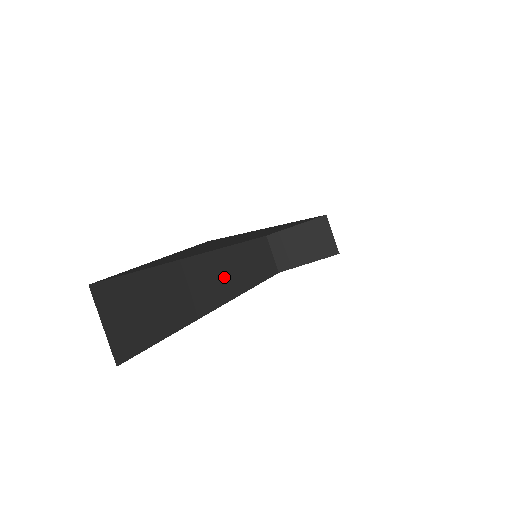
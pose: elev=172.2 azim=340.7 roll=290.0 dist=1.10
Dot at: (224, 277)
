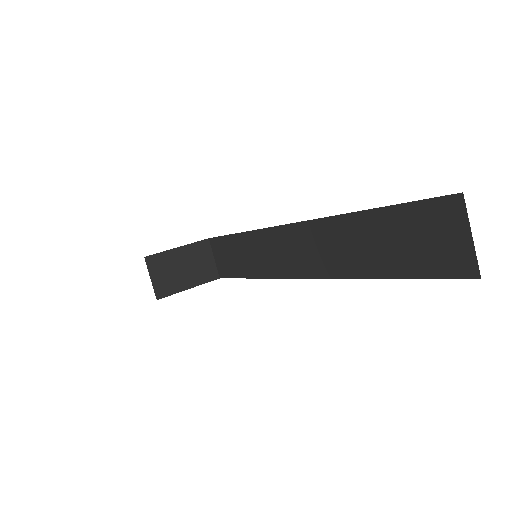
Dot at: occluded
